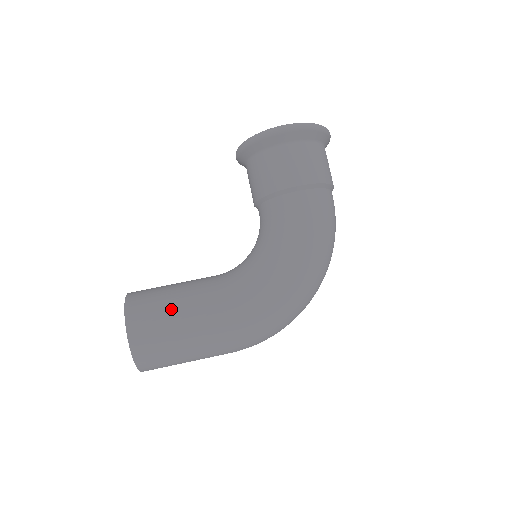
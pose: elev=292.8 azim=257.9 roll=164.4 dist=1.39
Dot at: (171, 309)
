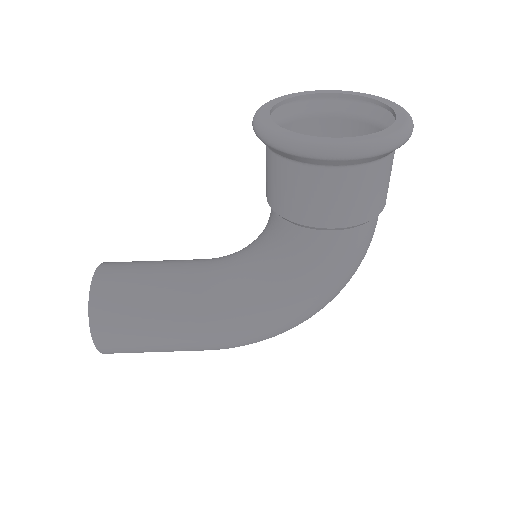
Dot at: (144, 326)
